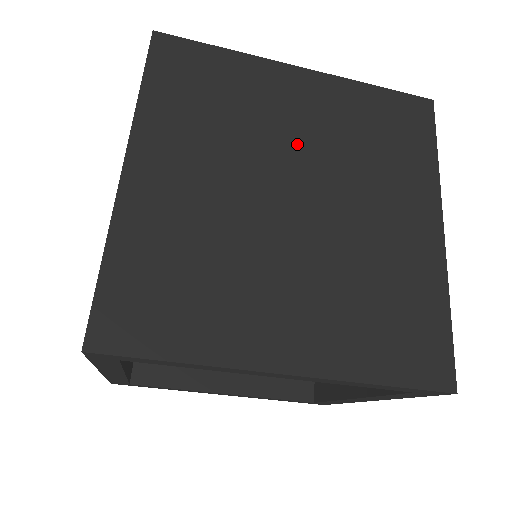
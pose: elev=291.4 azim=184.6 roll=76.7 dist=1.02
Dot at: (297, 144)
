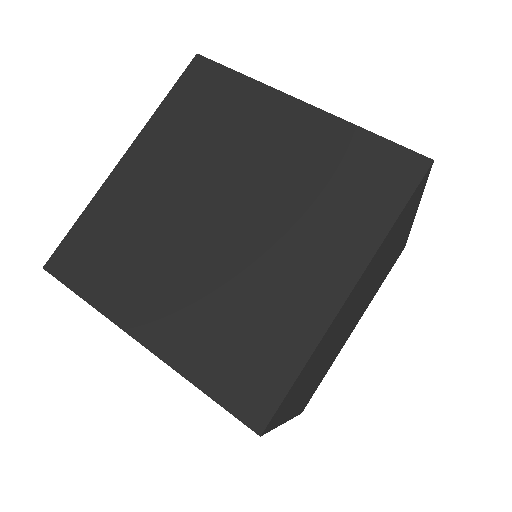
Dot at: (255, 172)
